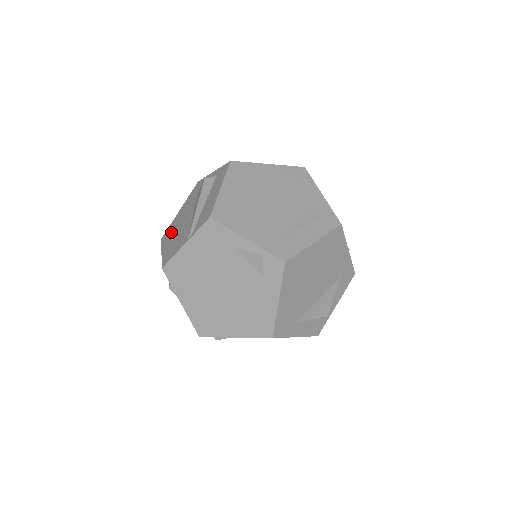
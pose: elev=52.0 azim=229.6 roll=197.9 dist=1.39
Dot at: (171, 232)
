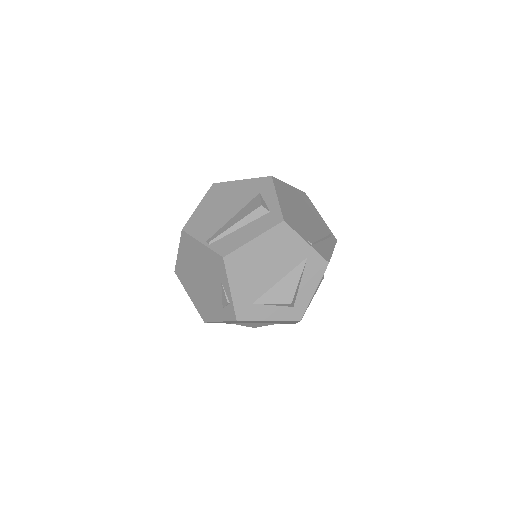
Dot at: (217, 197)
